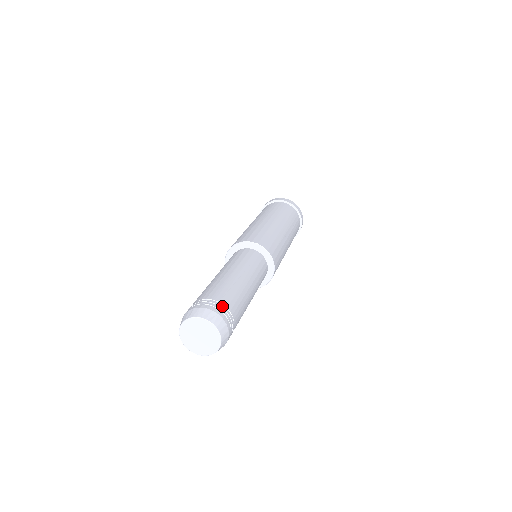
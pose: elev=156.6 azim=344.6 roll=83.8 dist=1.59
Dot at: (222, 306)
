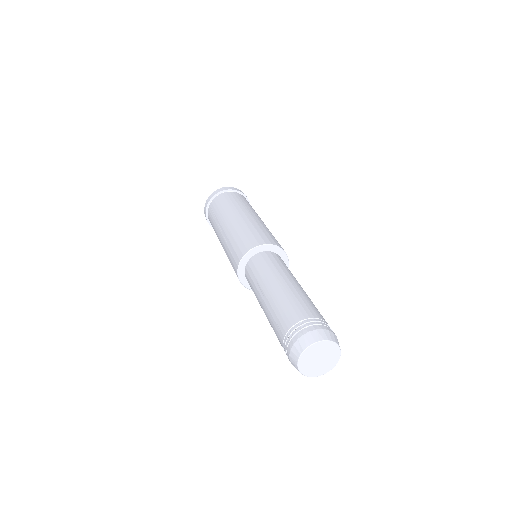
Dot at: (329, 326)
